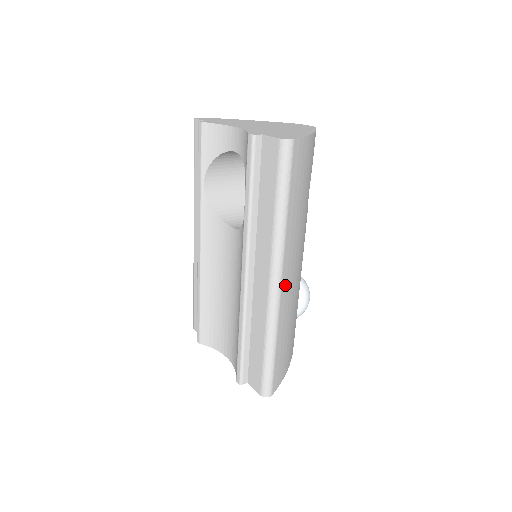
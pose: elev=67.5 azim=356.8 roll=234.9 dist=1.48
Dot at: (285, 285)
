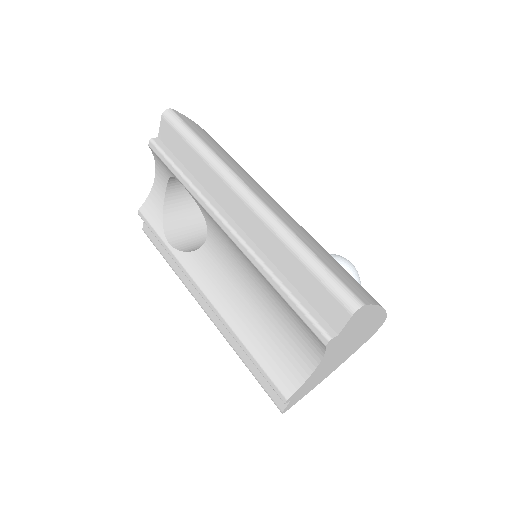
Dot at: (264, 199)
